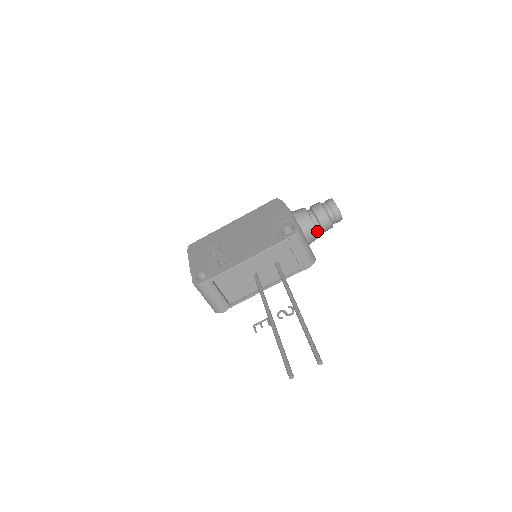
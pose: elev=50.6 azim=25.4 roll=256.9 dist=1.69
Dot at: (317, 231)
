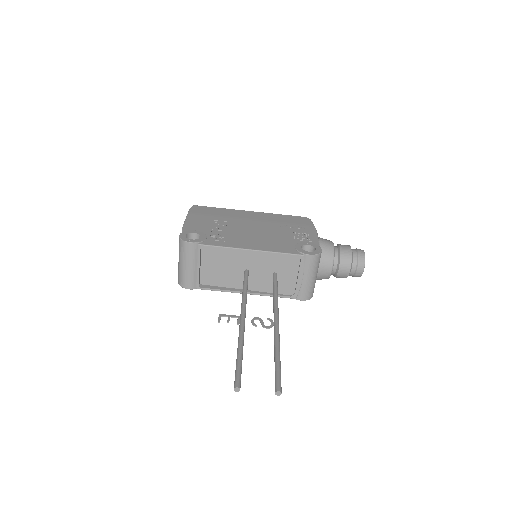
Dot at: (332, 270)
